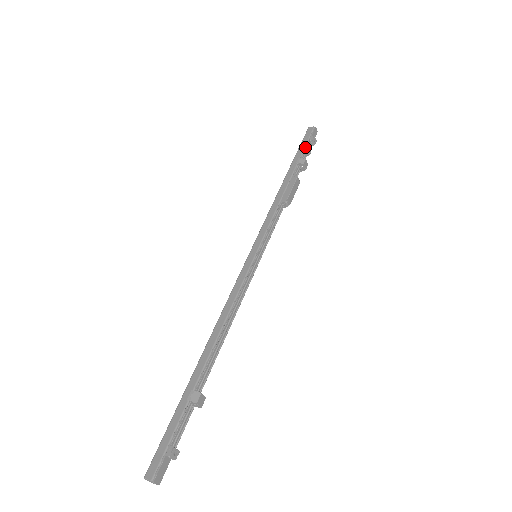
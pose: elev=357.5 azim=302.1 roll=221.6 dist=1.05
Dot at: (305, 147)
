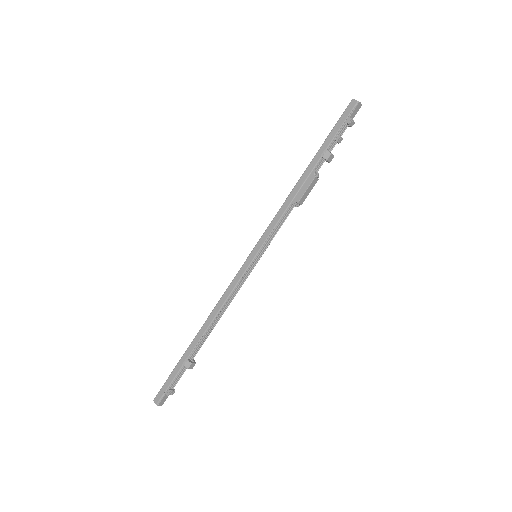
Dot at: (338, 132)
